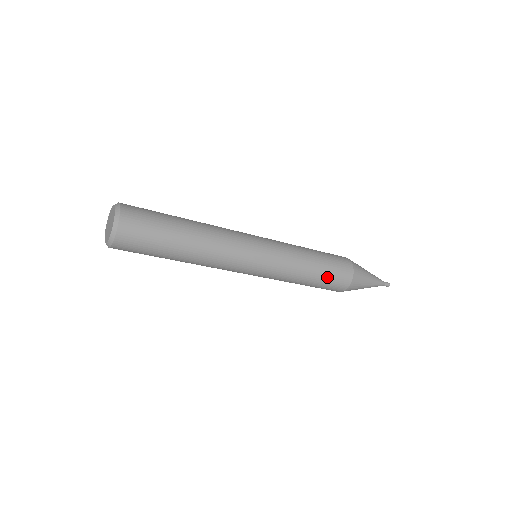
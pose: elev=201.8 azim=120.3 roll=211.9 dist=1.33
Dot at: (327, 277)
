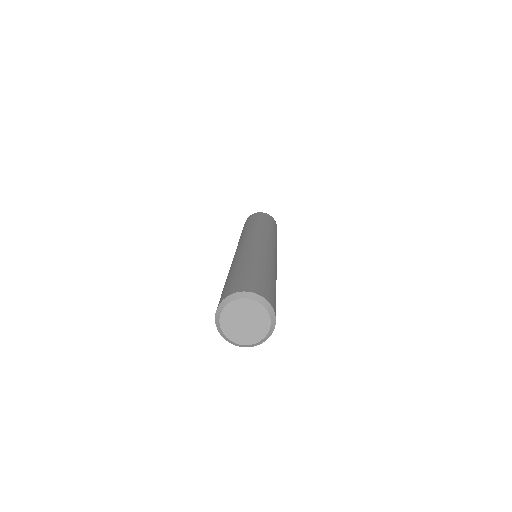
Dot at: occluded
